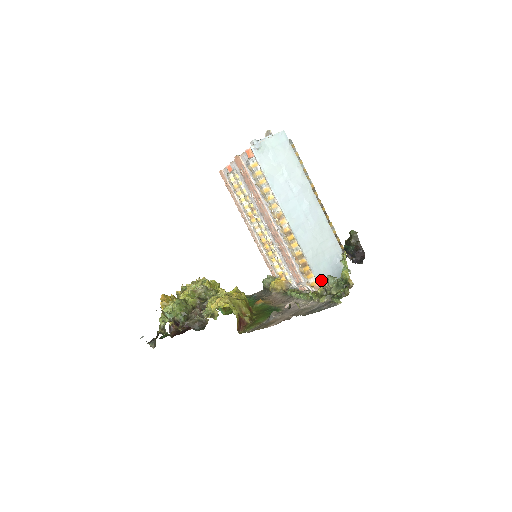
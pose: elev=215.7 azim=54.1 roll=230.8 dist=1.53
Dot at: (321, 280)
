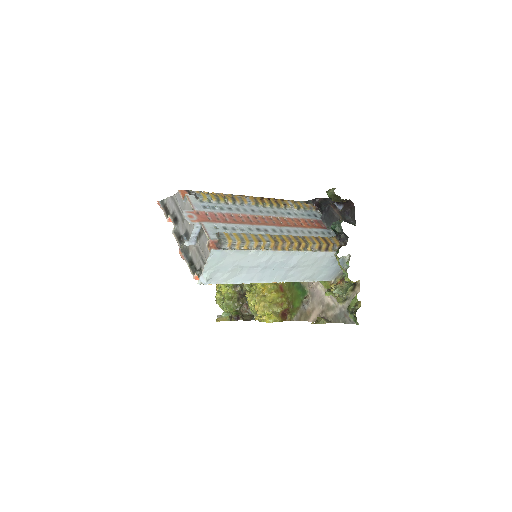
Dot at: (328, 278)
